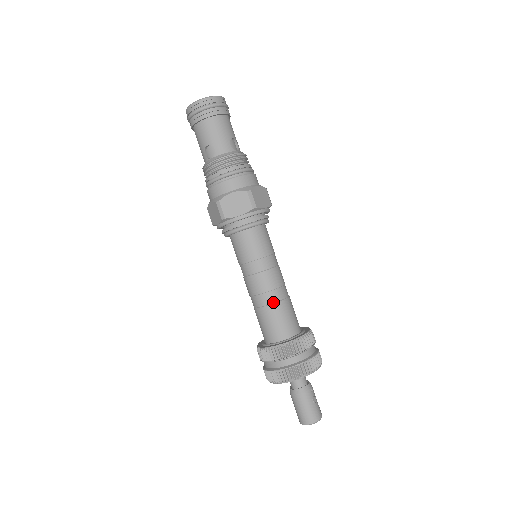
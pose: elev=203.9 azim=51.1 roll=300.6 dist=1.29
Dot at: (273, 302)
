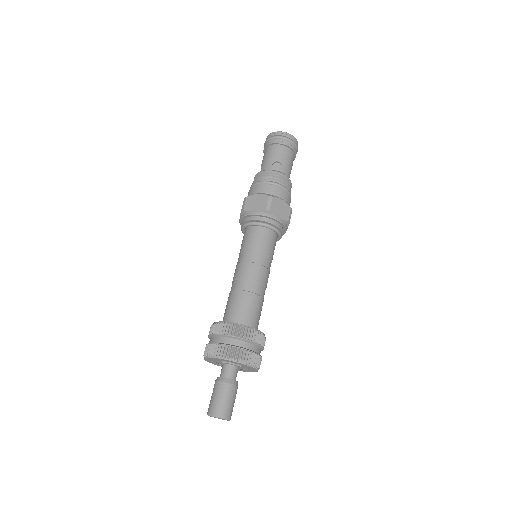
Dot at: (259, 294)
